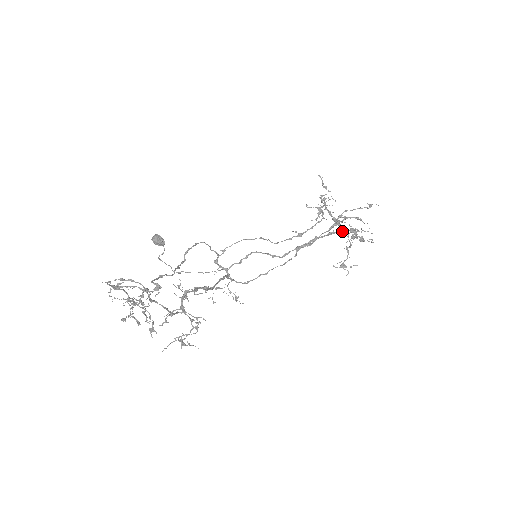
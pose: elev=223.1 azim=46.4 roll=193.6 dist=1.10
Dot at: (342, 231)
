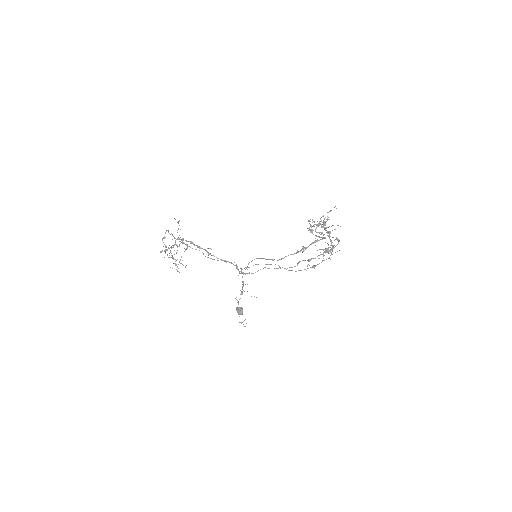
Dot at: occluded
